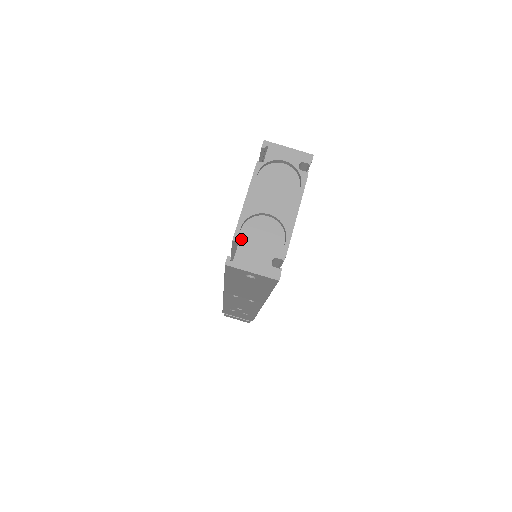
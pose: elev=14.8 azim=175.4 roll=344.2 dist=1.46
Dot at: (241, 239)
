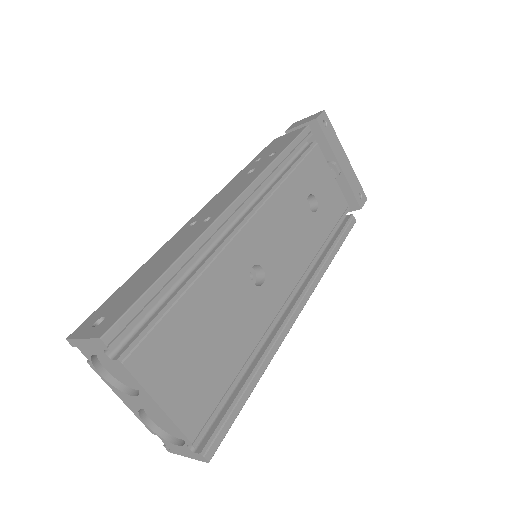
Dot at: (158, 425)
